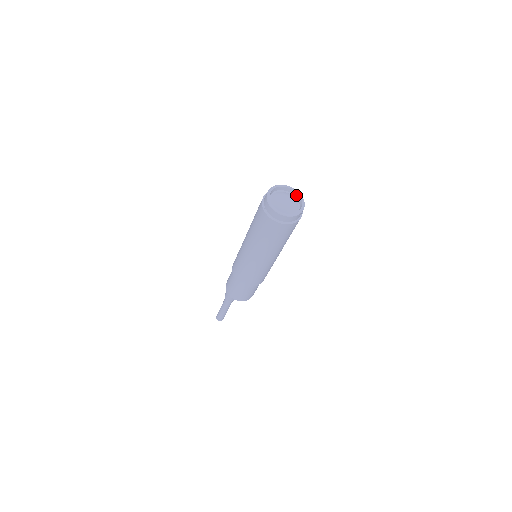
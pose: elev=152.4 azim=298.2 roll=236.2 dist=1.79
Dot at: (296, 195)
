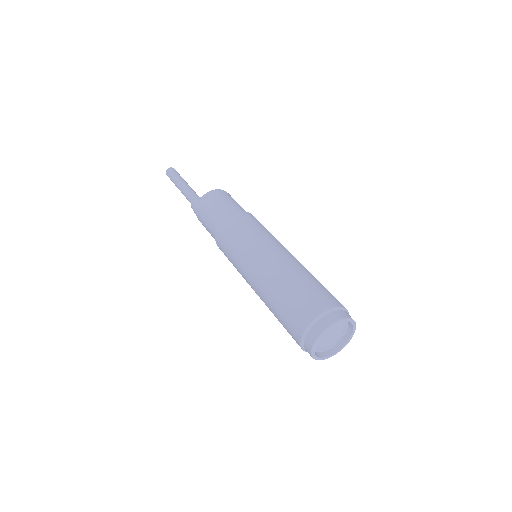
Dot at: (347, 321)
